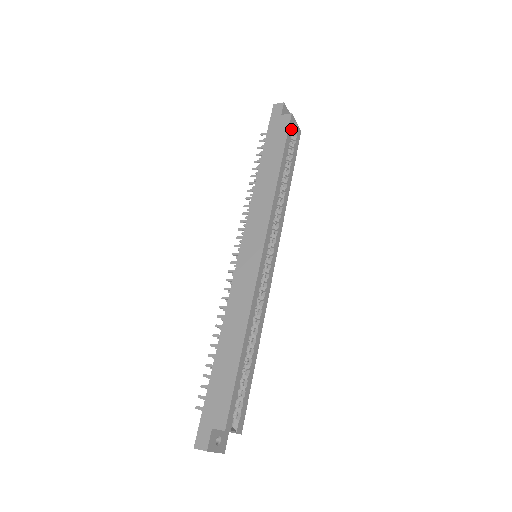
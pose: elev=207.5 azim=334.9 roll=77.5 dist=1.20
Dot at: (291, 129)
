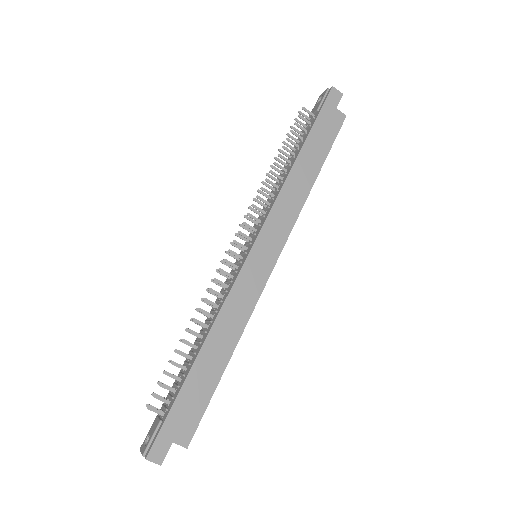
Dot at: (337, 131)
